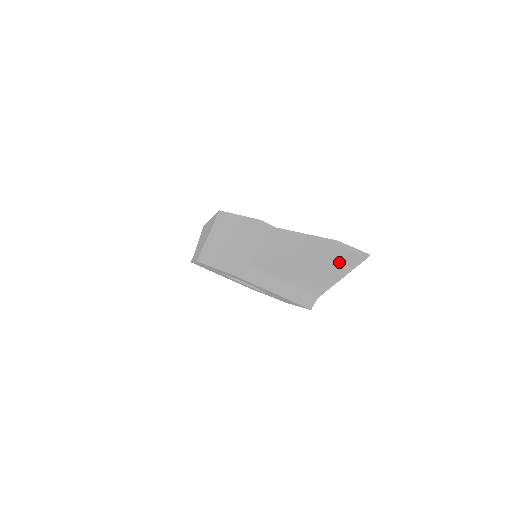
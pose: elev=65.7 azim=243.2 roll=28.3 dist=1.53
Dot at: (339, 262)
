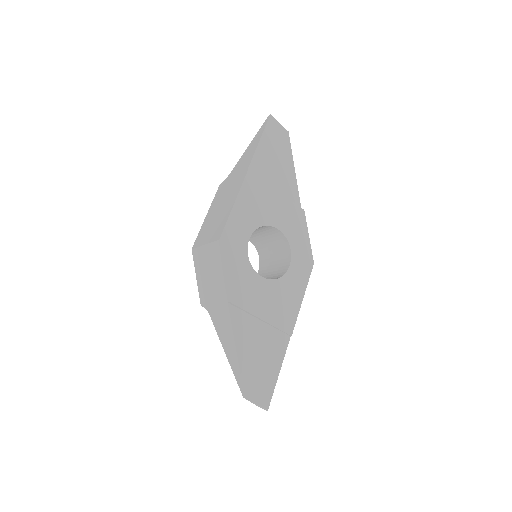
Dot at: occluded
